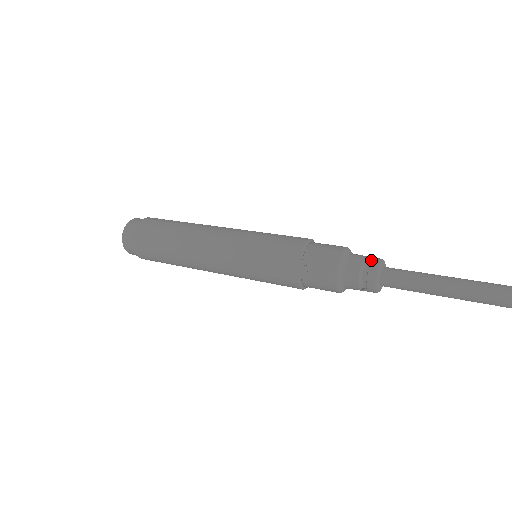
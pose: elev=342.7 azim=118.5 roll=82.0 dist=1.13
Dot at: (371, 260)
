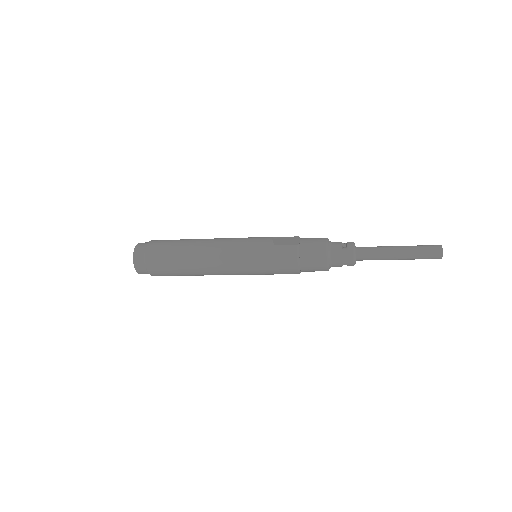
Dot at: occluded
